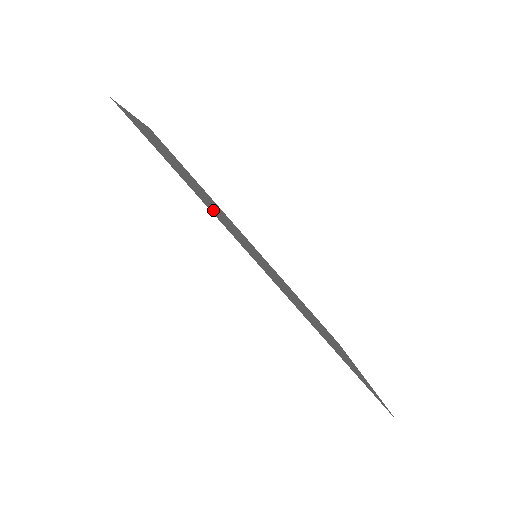
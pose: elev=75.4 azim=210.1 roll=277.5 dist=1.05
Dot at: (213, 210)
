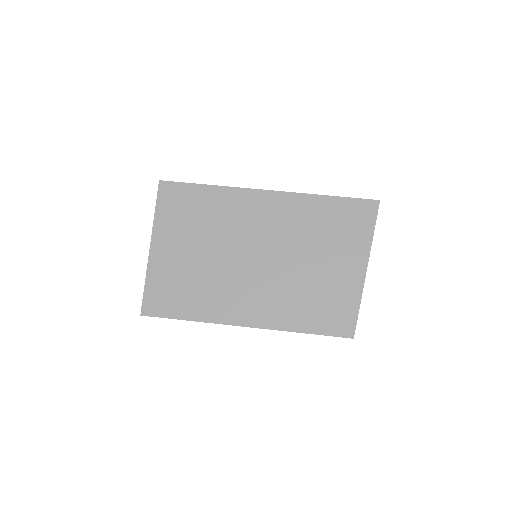
Dot at: (208, 298)
